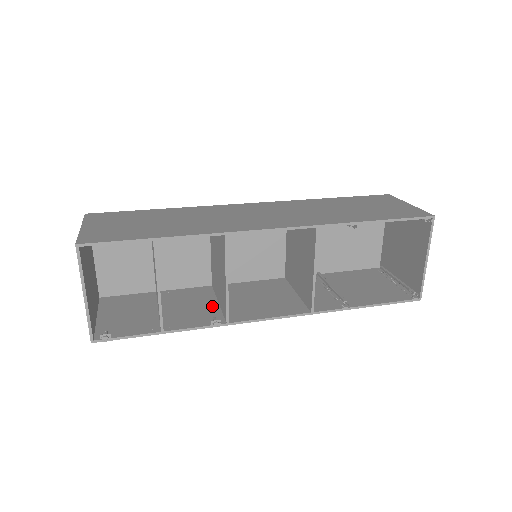
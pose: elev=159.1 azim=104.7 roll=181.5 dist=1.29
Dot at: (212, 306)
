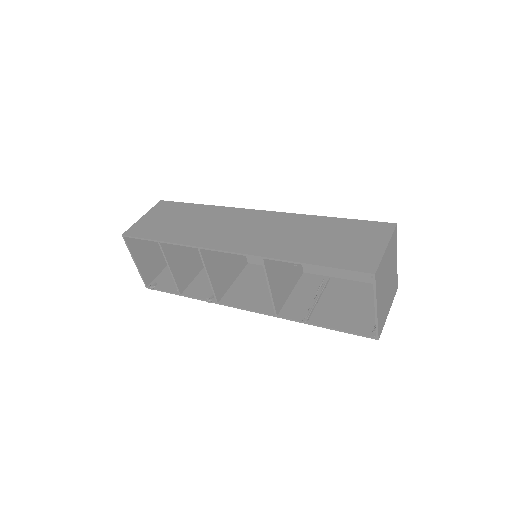
Dot at: occluded
